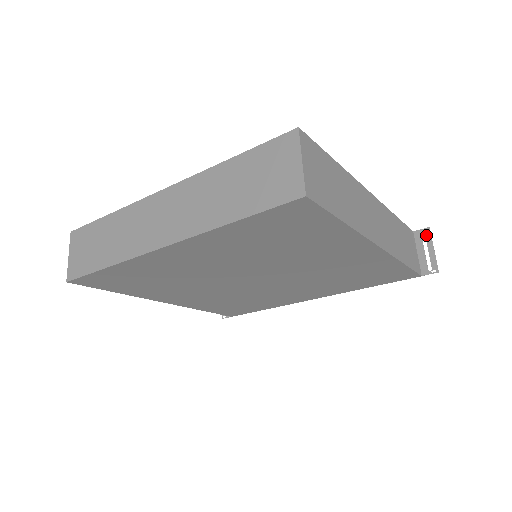
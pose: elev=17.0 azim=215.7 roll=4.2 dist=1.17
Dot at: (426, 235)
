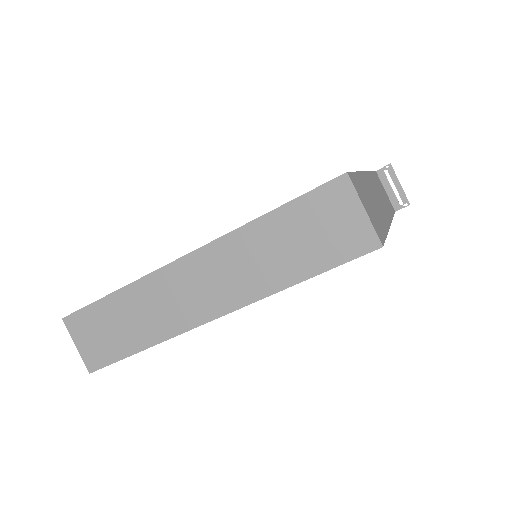
Dot at: (389, 172)
